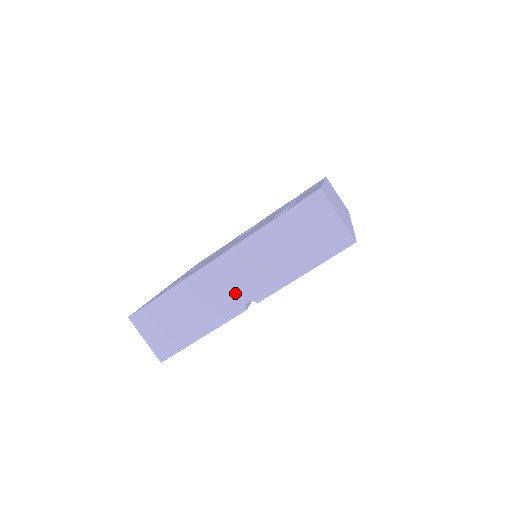
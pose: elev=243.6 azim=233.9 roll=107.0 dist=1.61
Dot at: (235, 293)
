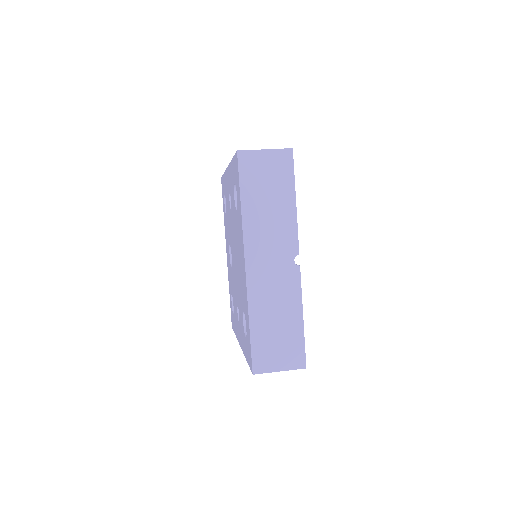
Dot at: (281, 267)
